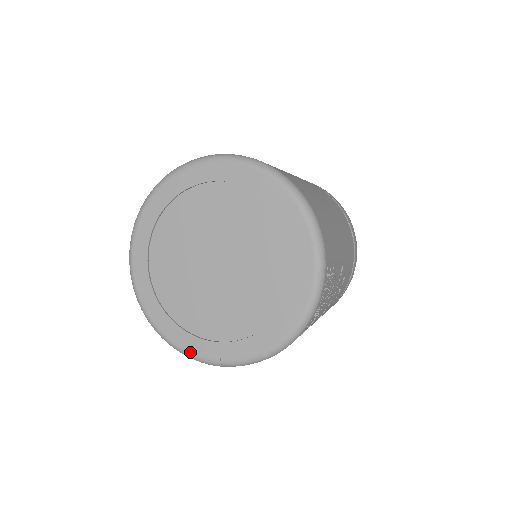
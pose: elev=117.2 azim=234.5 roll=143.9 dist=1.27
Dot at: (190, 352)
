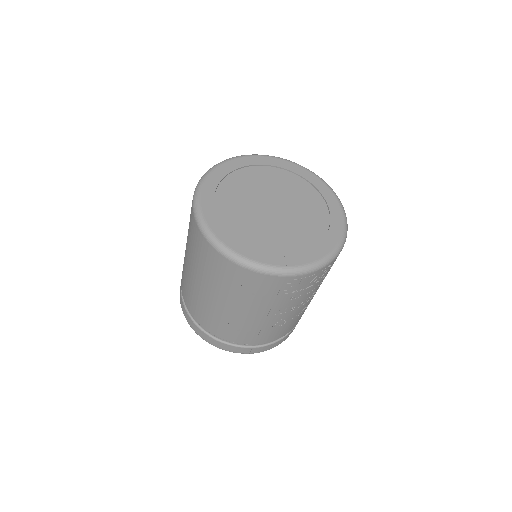
Dot at: (227, 245)
